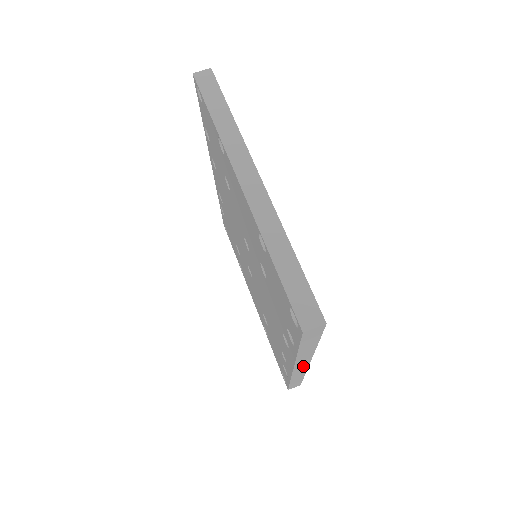
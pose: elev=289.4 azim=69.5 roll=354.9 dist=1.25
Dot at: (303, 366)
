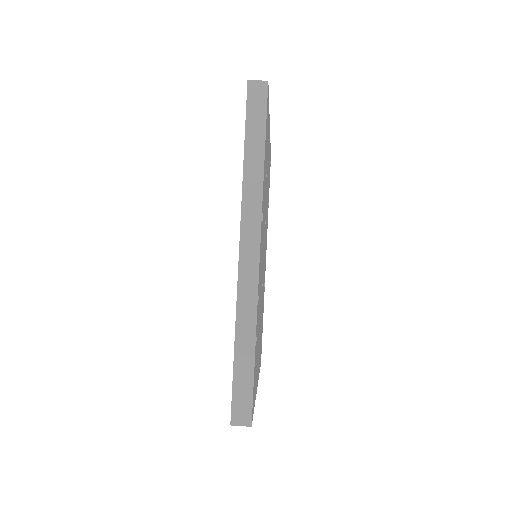
Dot at: (252, 254)
